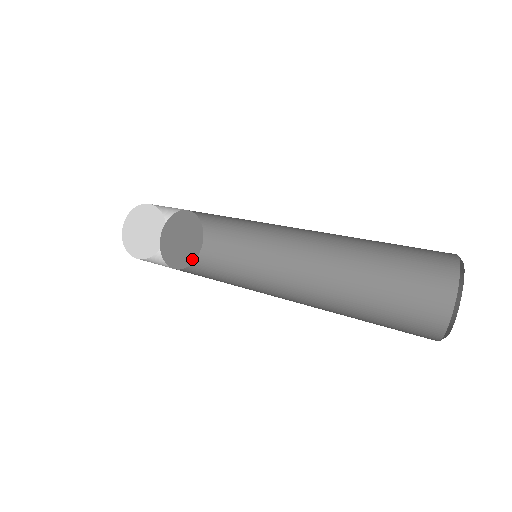
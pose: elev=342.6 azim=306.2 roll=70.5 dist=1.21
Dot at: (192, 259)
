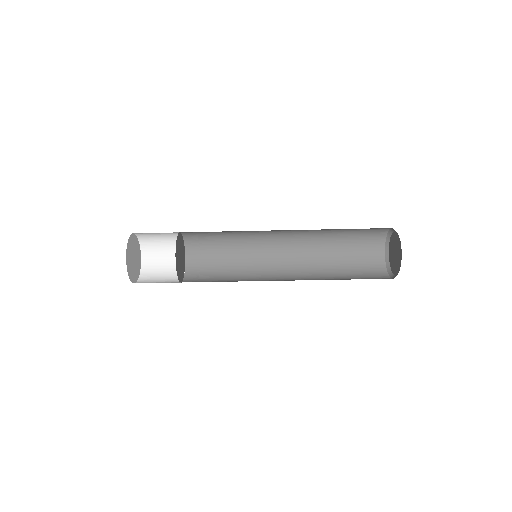
Dot at: (181, 279)
